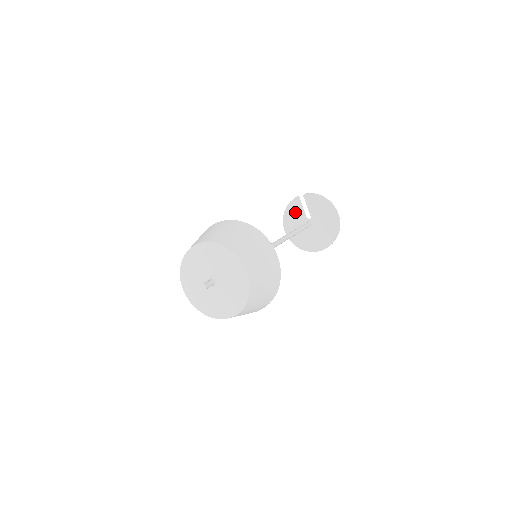
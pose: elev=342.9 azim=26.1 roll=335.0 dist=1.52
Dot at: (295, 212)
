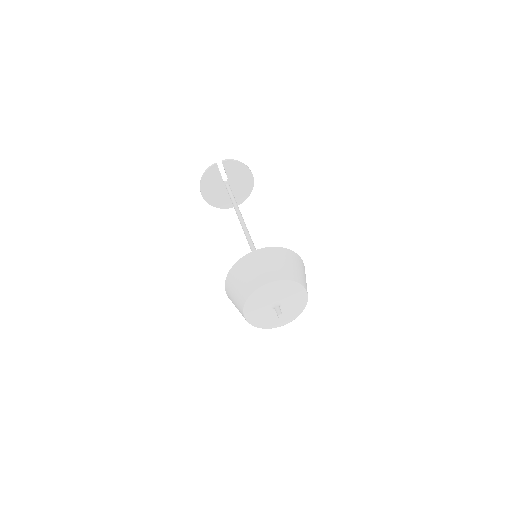
Dot at: (213, 177)
